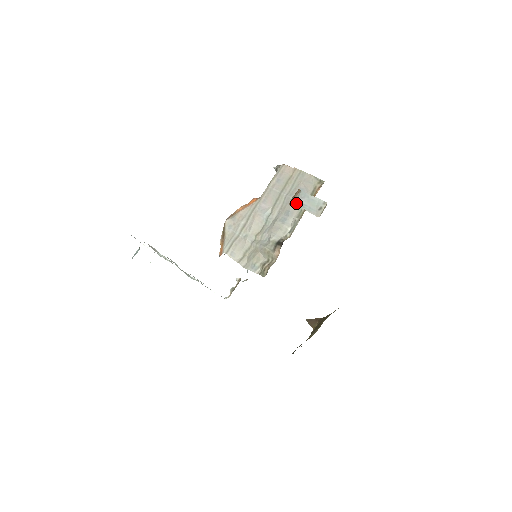
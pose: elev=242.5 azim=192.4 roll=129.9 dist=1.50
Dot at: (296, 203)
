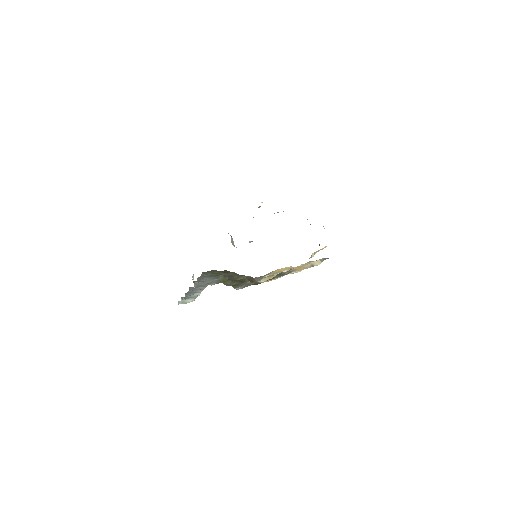
Dot at: occluded
